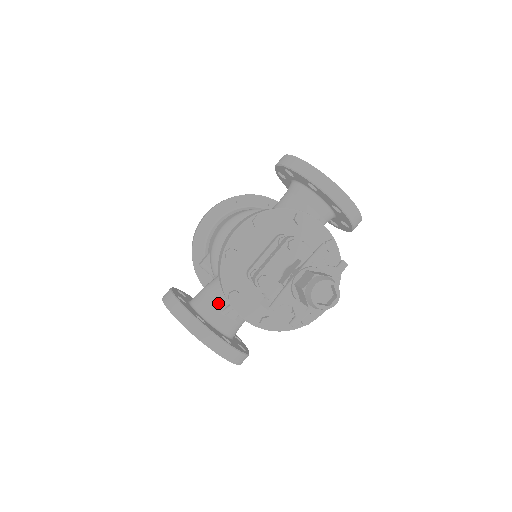
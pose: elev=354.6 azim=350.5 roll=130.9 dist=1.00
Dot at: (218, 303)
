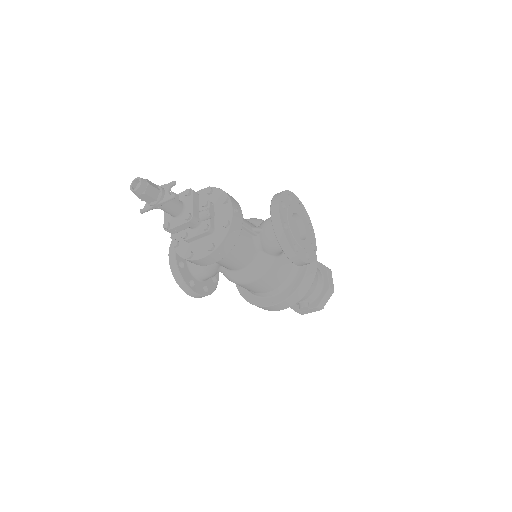
Dot at: occluded
